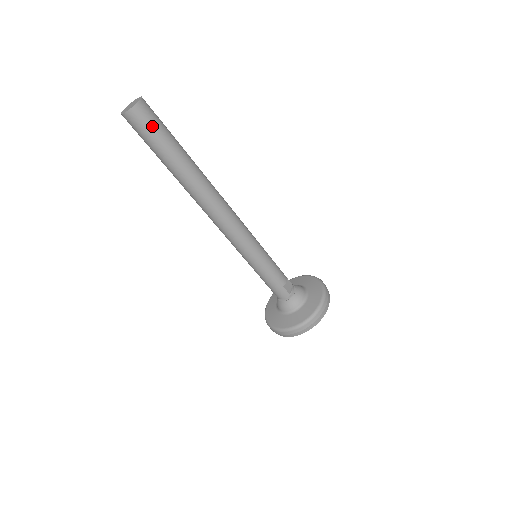
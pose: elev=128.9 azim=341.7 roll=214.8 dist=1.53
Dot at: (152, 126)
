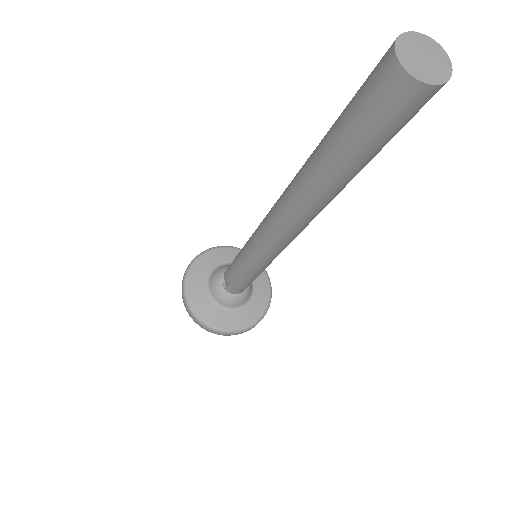
Dot at: occluded
